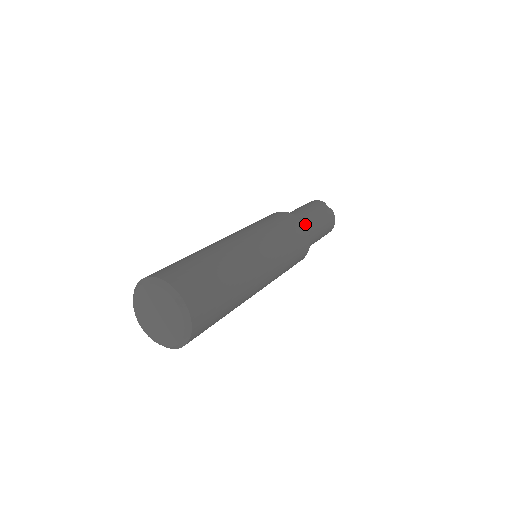
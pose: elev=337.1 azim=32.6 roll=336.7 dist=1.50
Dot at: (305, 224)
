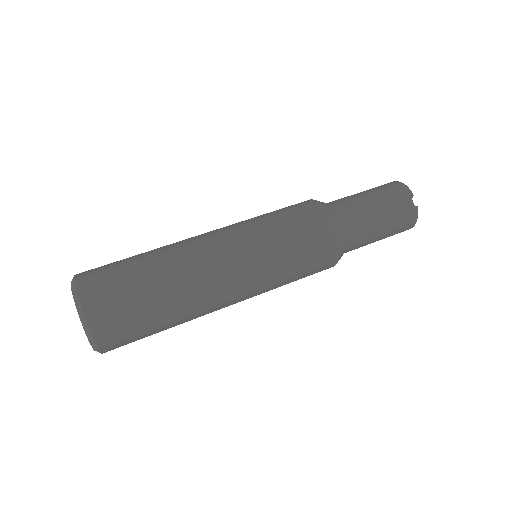
Dot at: (347, 230)
